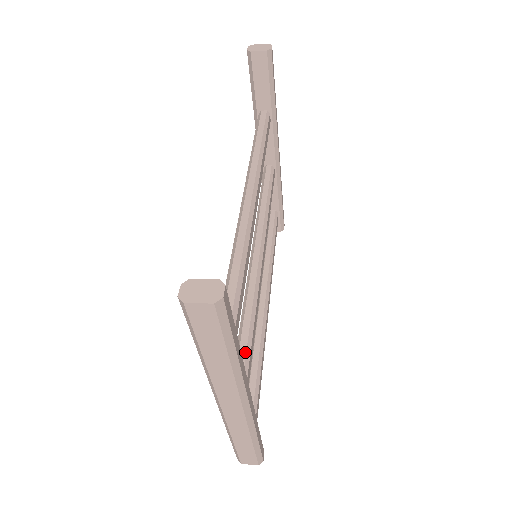
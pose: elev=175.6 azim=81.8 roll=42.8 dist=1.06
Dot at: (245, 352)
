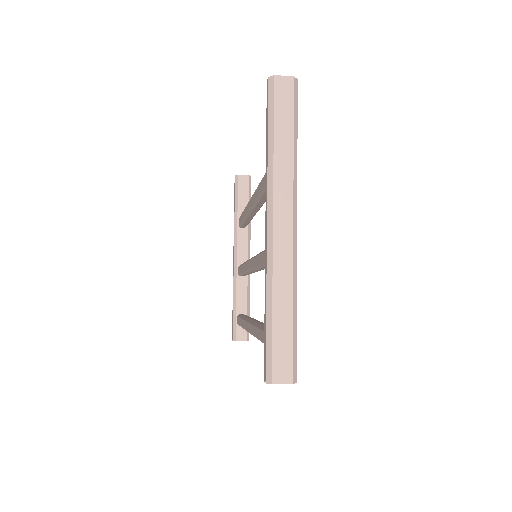
Dot at: occluded
